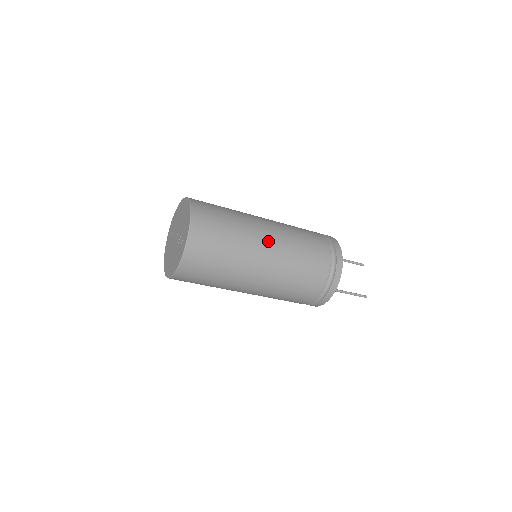
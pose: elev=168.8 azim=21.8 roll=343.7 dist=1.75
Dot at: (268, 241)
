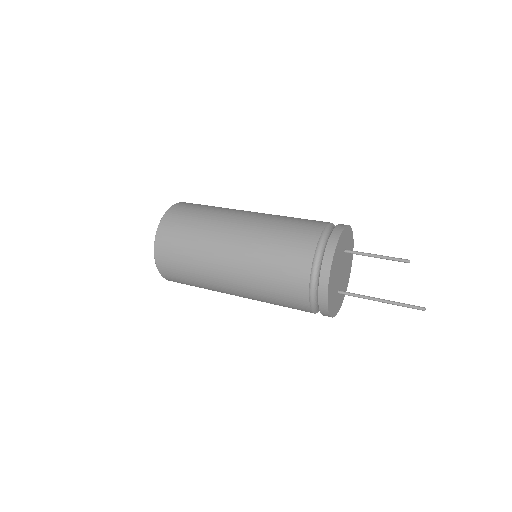
Dot at: (235, 233)
